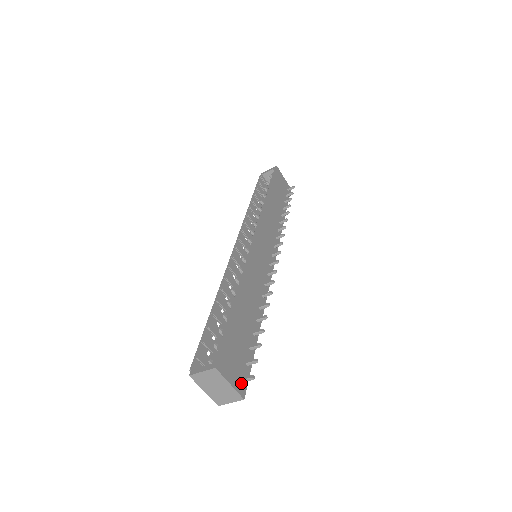
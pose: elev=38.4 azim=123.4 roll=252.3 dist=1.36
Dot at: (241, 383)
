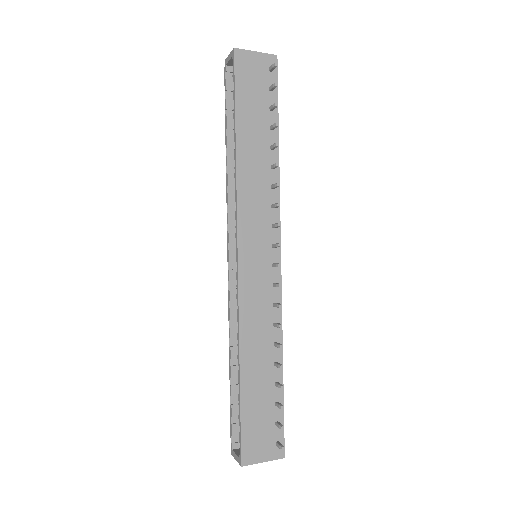
Dot at: (276, 448)
